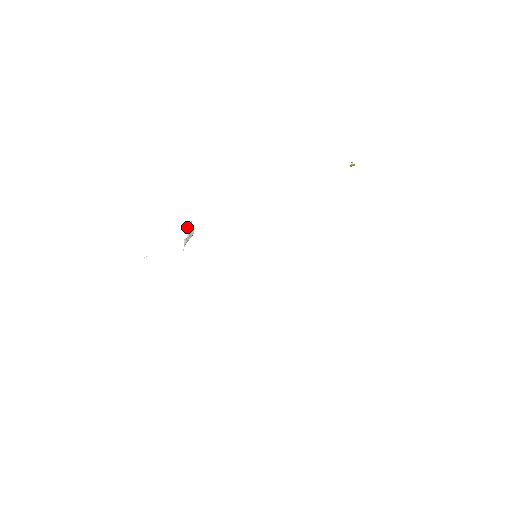
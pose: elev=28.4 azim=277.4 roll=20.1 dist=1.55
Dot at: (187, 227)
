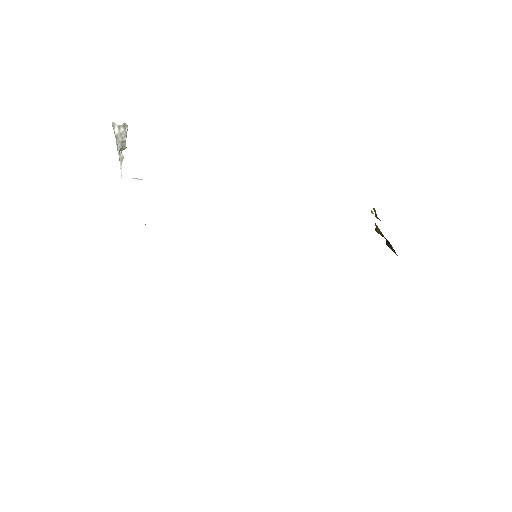
Dot at: (117, 128)
